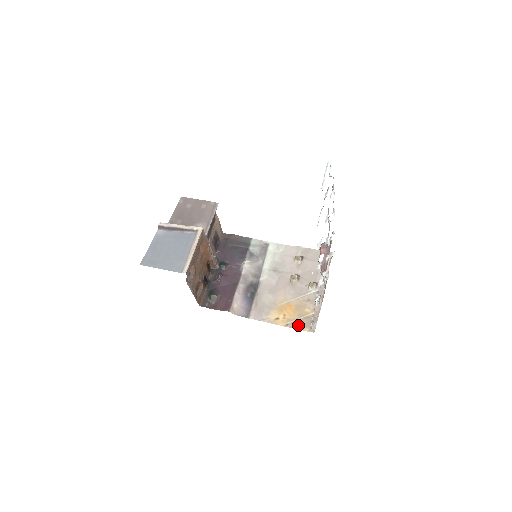
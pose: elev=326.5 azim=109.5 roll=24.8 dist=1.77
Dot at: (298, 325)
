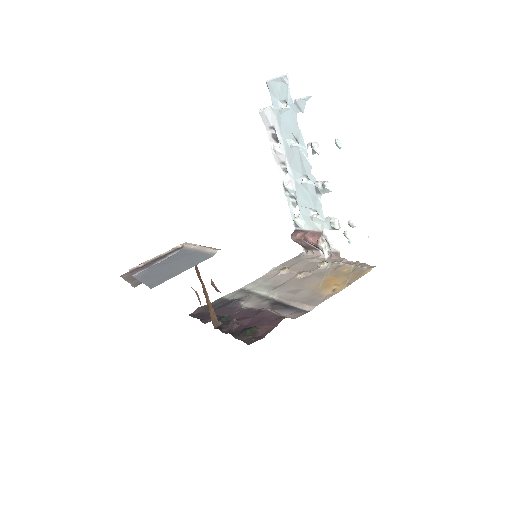
Dot at: (356, 276)
